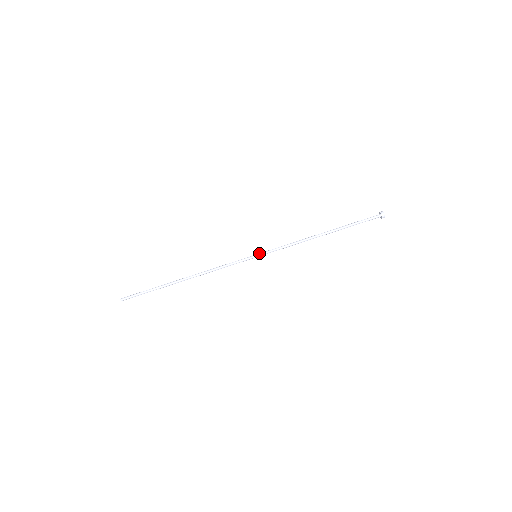
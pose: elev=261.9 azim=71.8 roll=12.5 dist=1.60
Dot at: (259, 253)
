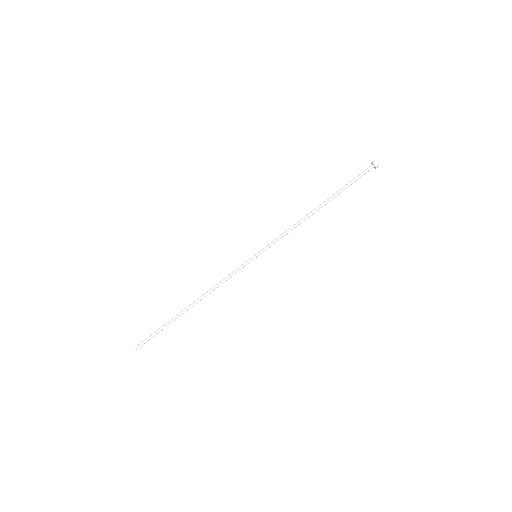
Dot at: (258, 252)
